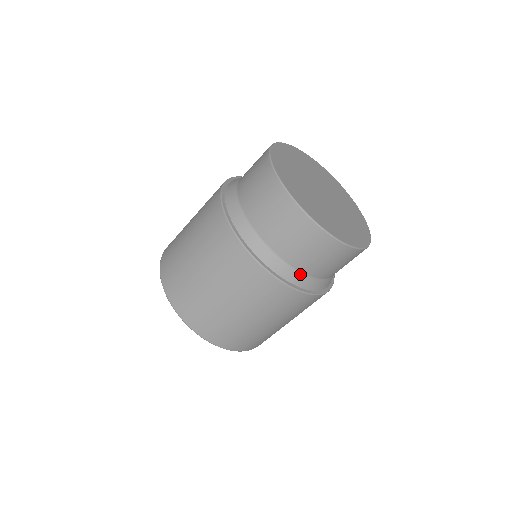
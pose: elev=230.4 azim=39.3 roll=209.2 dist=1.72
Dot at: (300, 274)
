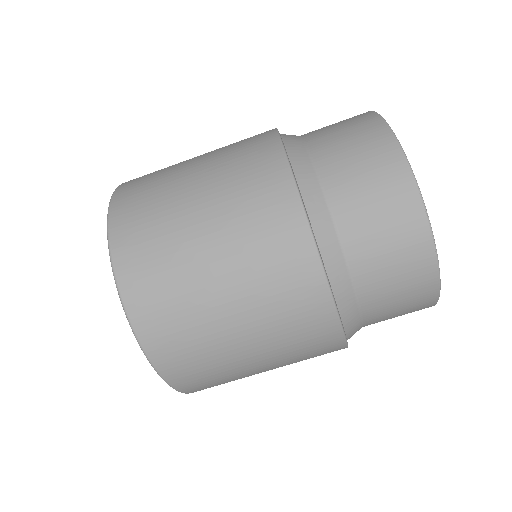
Dot at: (343, 264)
